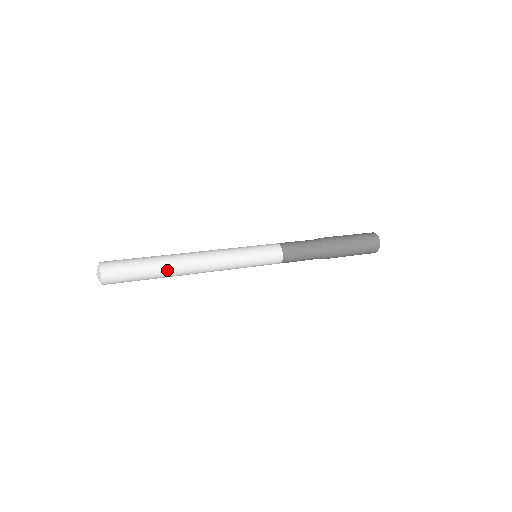
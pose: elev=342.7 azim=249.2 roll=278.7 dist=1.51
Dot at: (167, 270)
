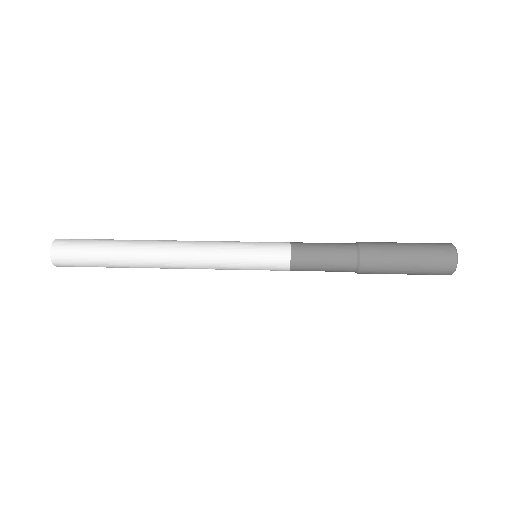
Dot at: (129, 256)
